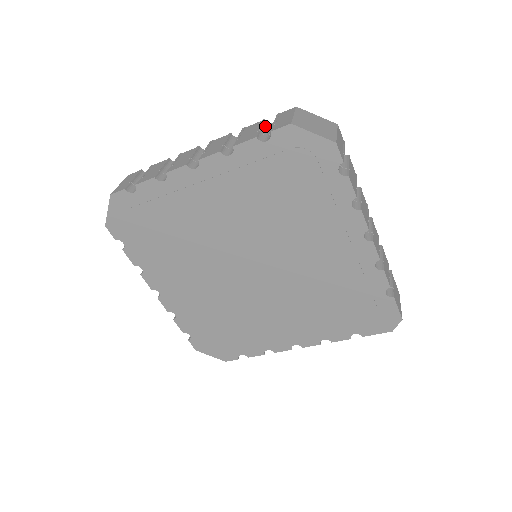
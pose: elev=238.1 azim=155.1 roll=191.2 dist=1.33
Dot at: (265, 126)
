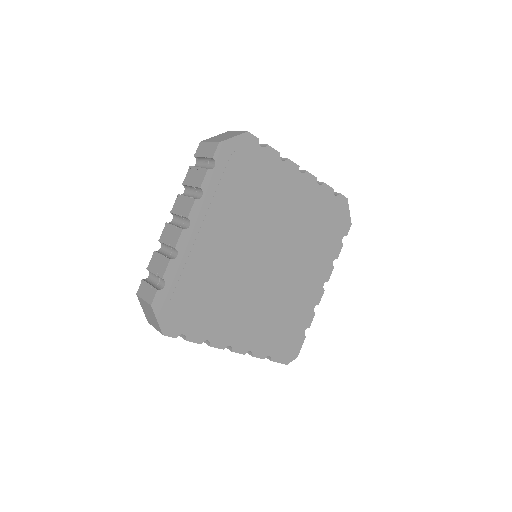
Dot at: occluded
